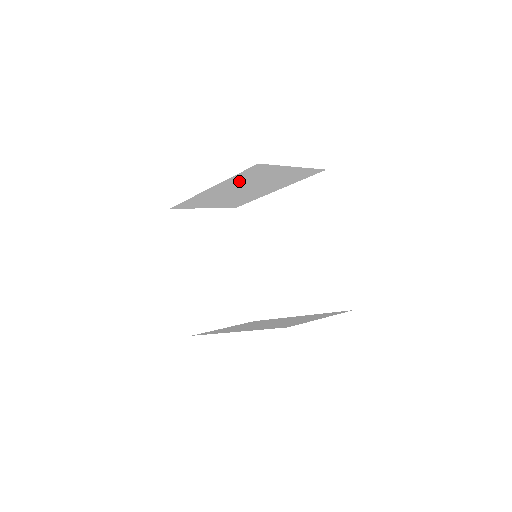
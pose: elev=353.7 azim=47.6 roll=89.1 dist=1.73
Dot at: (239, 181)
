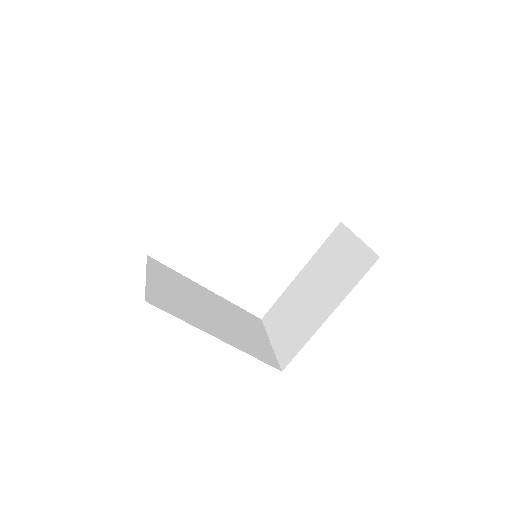
Dot at: occluded
